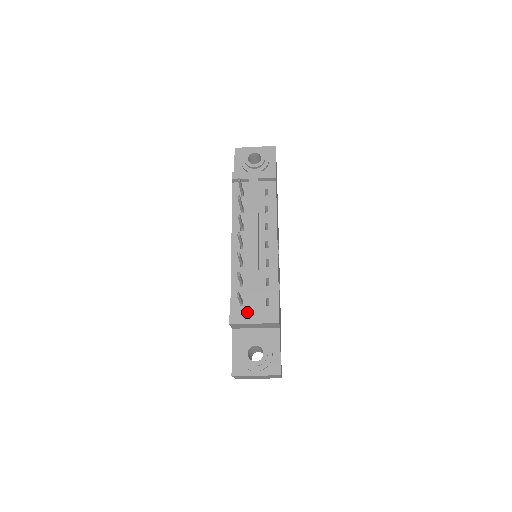
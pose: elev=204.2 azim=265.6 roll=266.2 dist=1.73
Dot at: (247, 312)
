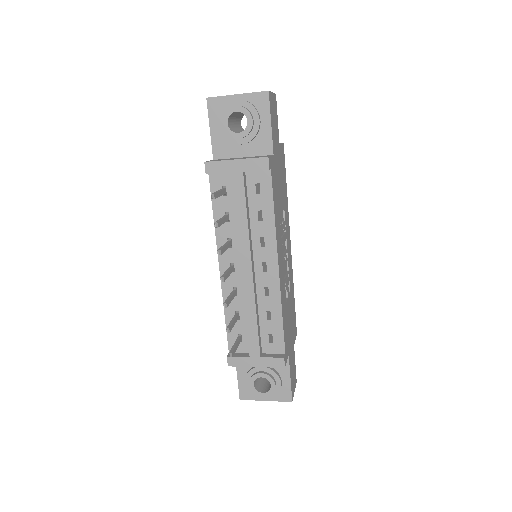
Dot at: (247, 349)
